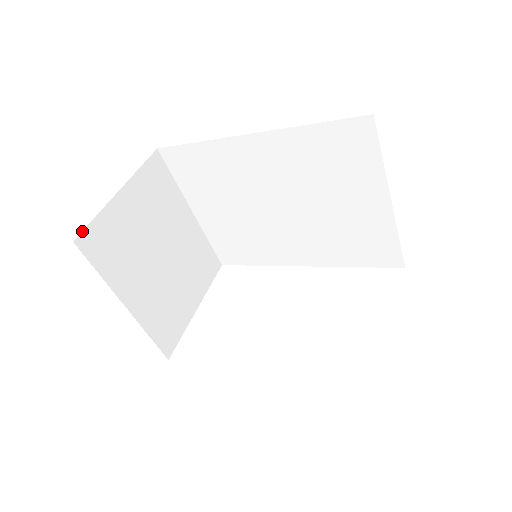
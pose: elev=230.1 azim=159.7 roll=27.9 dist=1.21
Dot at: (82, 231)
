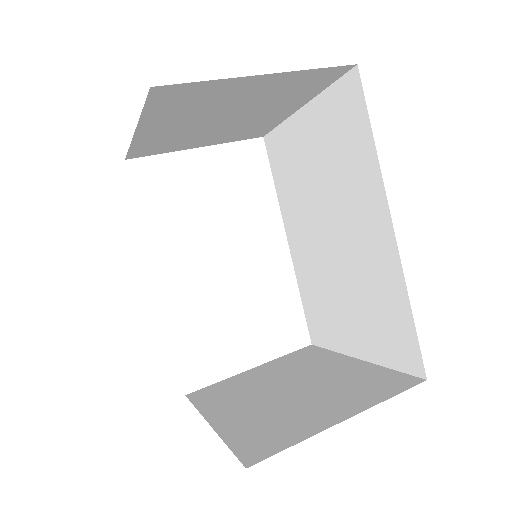
Dot at: (173, 84)
